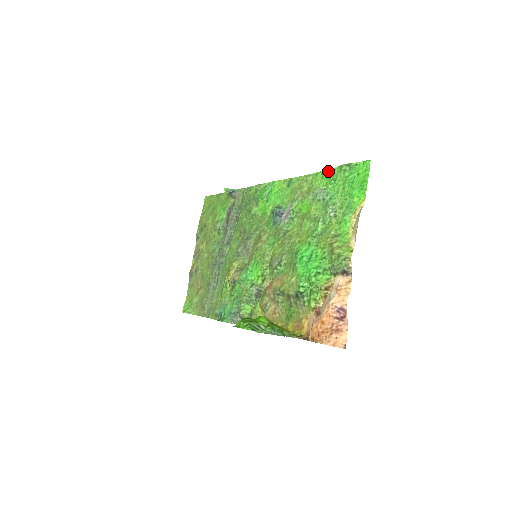
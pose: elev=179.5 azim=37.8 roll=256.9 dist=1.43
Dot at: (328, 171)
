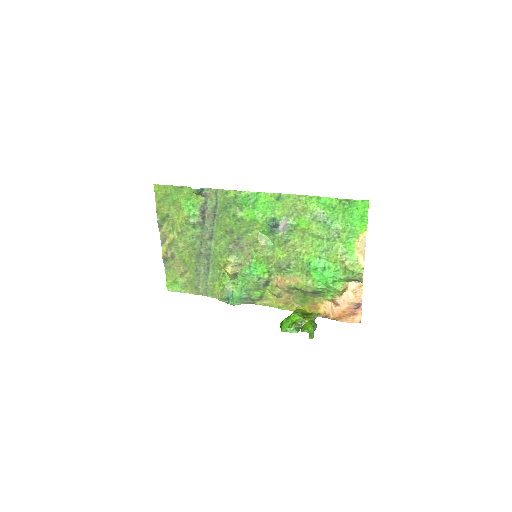
Dot at: (325, 199)
